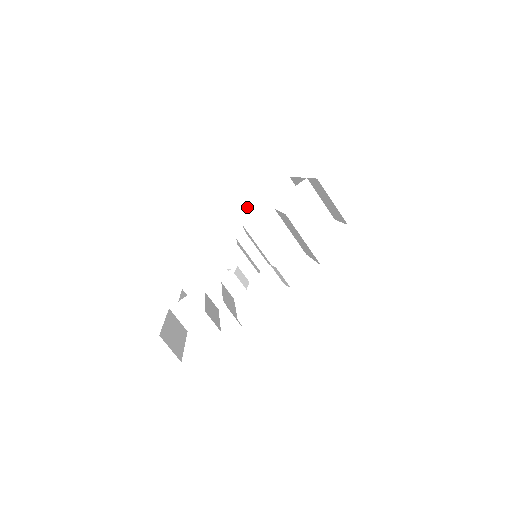
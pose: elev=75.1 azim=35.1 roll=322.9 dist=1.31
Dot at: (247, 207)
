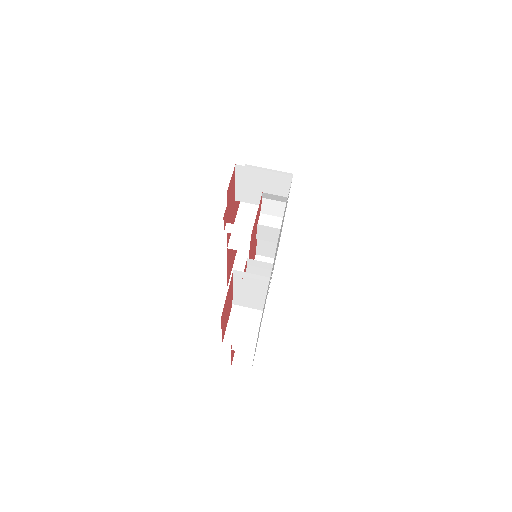
Dot at: (230, 276)
